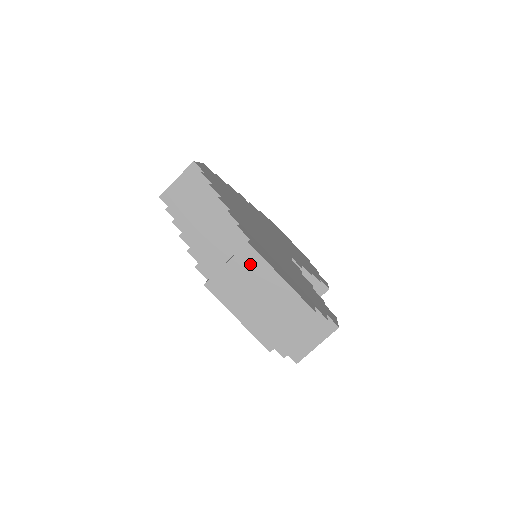
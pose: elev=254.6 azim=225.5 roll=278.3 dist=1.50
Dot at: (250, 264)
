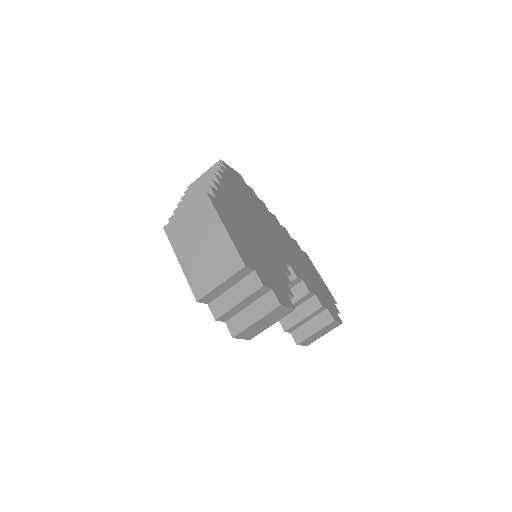
Dot at: (203, 212)
